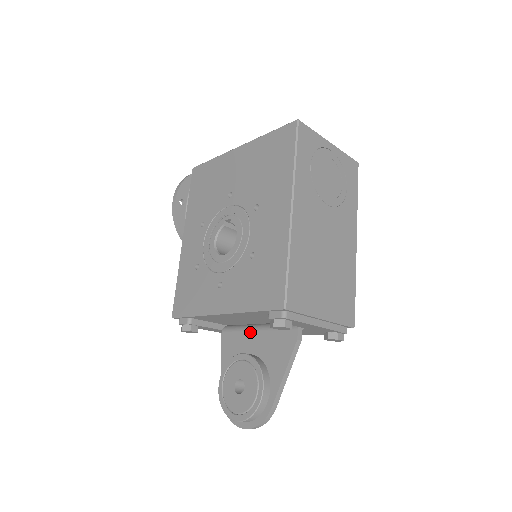
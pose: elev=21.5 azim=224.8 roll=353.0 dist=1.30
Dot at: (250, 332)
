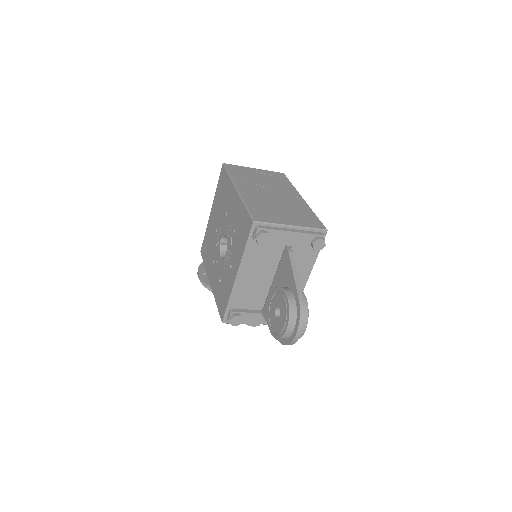
Dot at: (271, 288)
